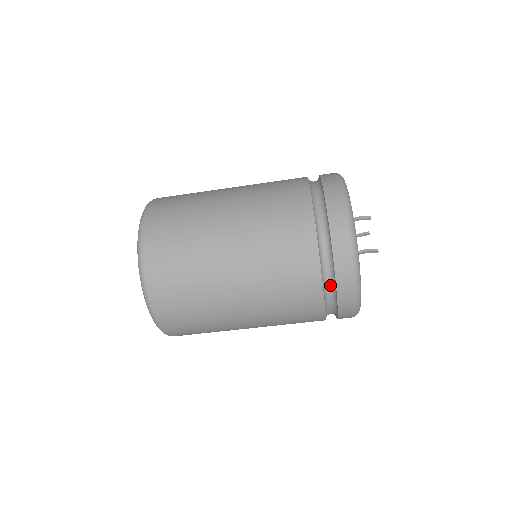
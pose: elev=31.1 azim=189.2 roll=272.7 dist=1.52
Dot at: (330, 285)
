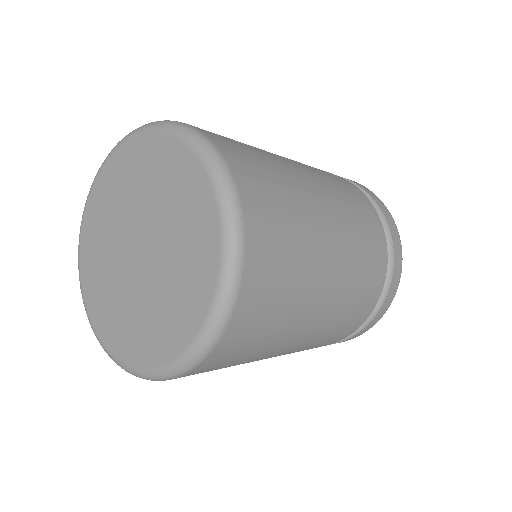
Dot at: occluded
